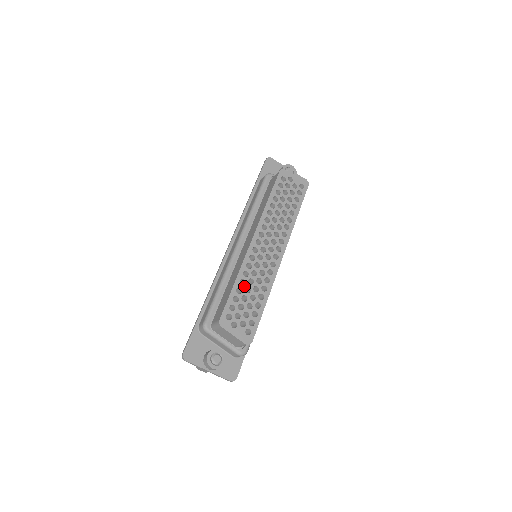
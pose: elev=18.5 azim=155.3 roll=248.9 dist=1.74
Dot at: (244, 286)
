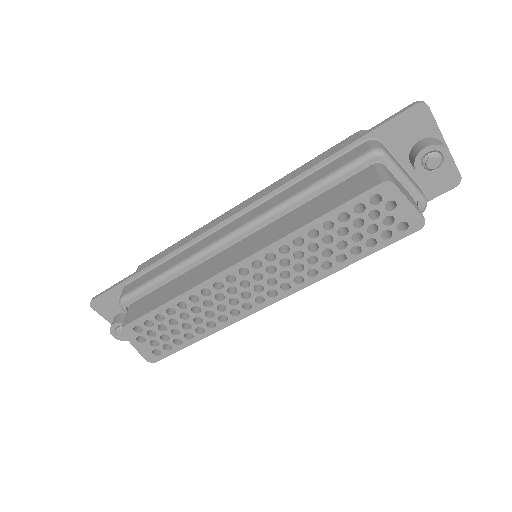
Dot at: (182, 310)
